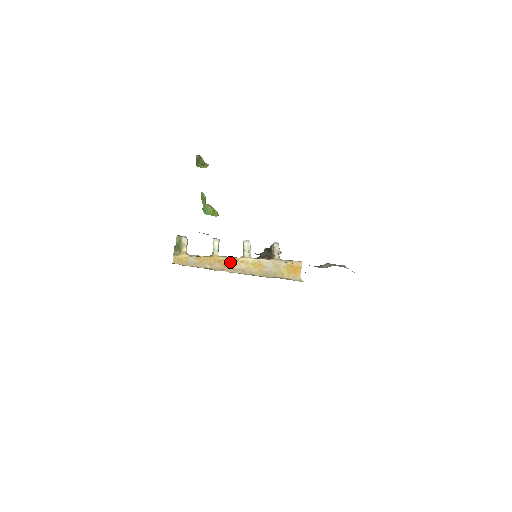
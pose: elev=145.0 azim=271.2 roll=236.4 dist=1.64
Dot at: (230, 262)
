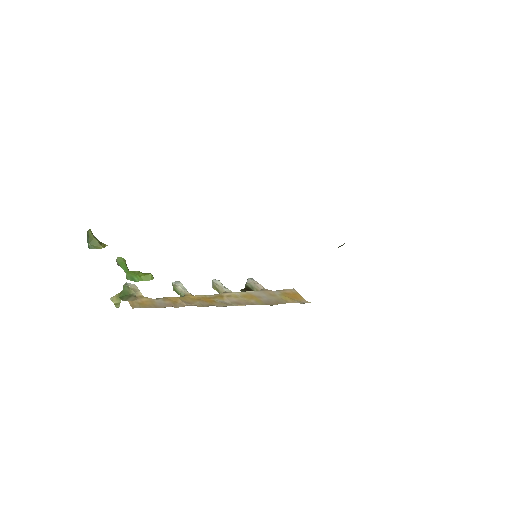
Dot at: (214, 298)
